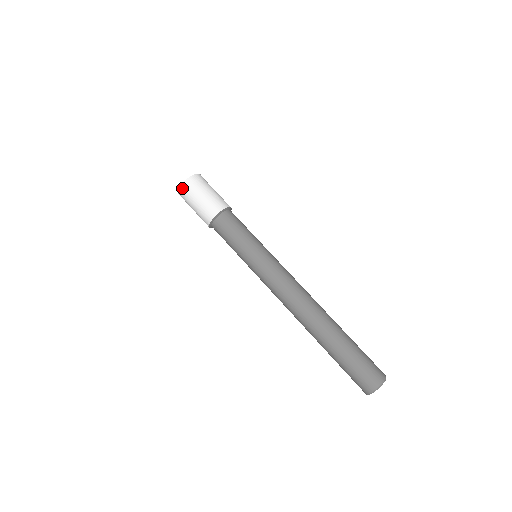
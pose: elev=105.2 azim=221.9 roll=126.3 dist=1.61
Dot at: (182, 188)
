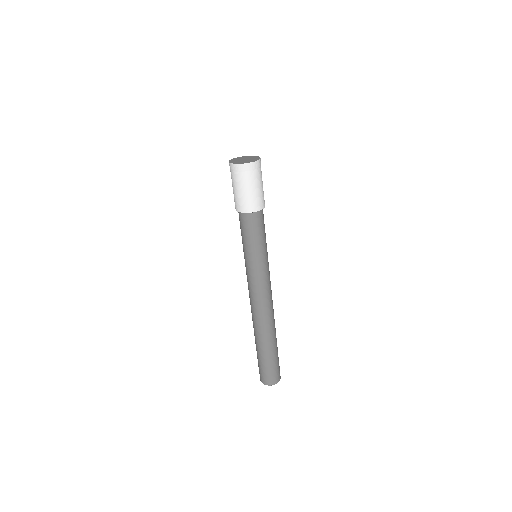
Dot at: (229, 164)
